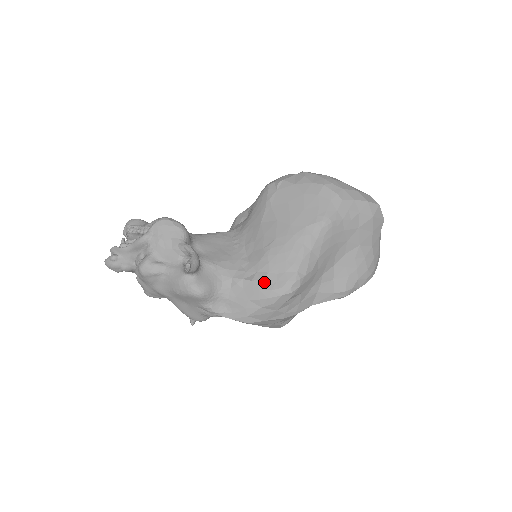
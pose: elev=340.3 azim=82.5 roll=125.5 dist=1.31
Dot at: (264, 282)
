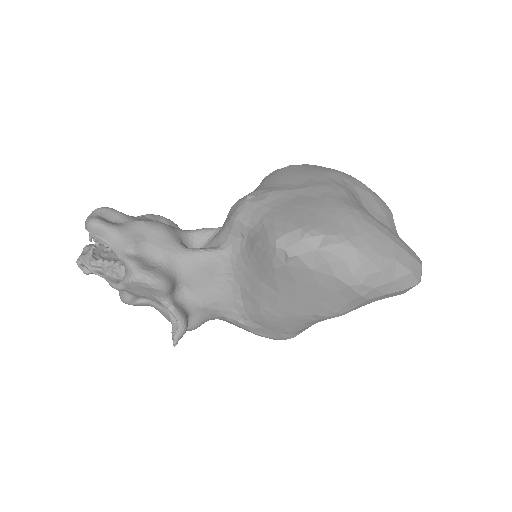
Dot at: (257, 330)
